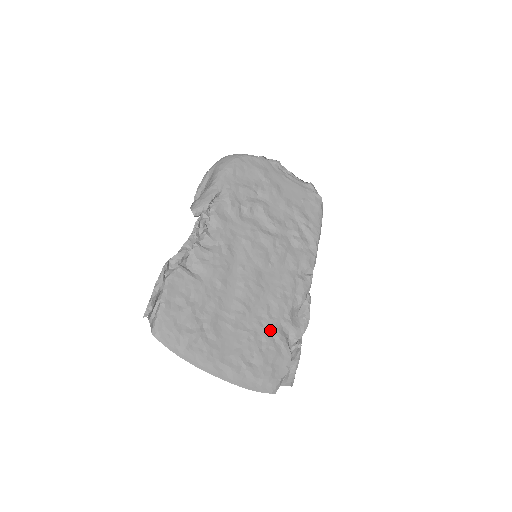
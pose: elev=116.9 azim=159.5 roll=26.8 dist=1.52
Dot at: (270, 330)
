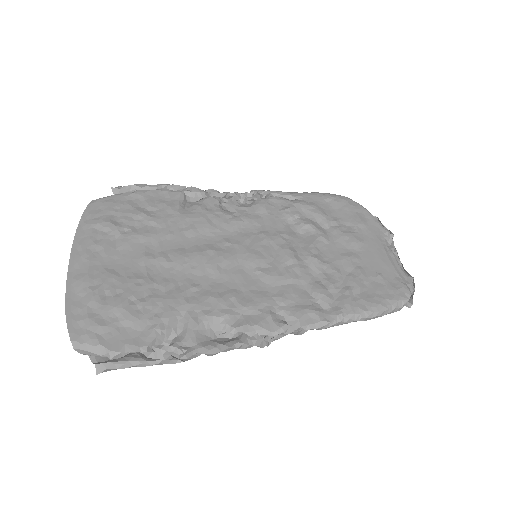
Dot at: (167, 301)
